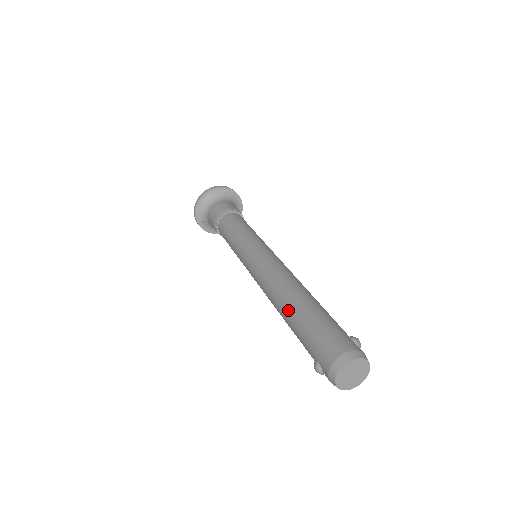
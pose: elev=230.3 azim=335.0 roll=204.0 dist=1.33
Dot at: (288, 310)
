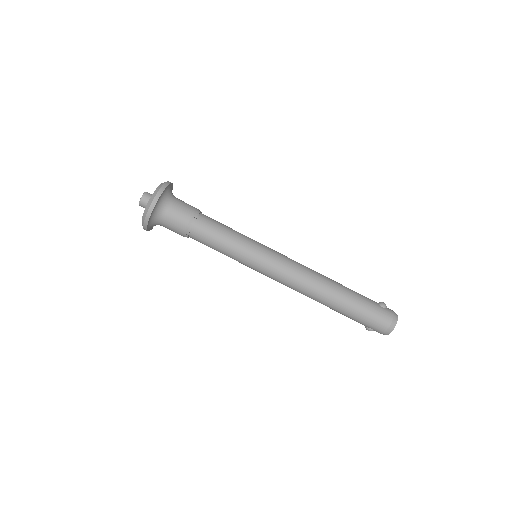
Dot at: (333, 306)
